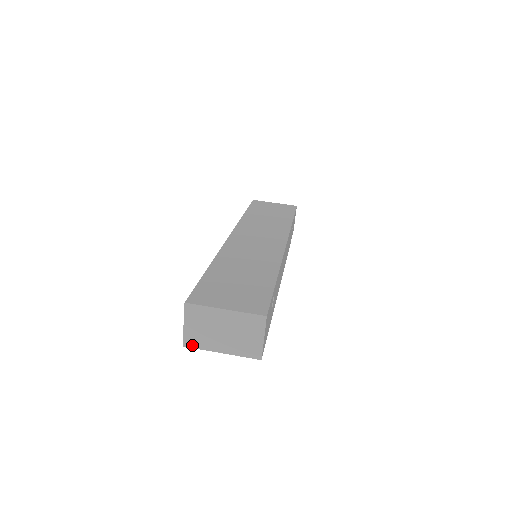
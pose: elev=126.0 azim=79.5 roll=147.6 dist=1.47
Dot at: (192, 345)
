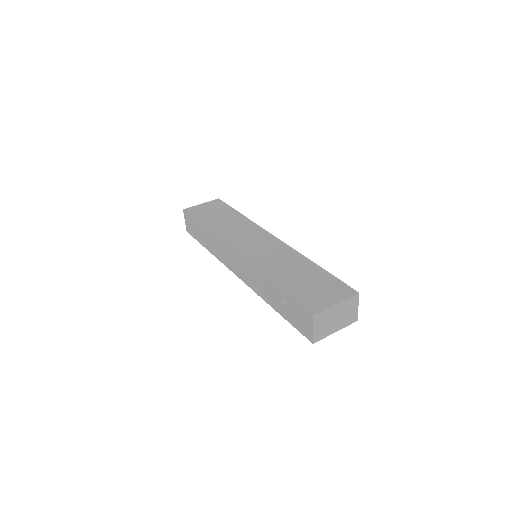
Dot at: (319, 339)
